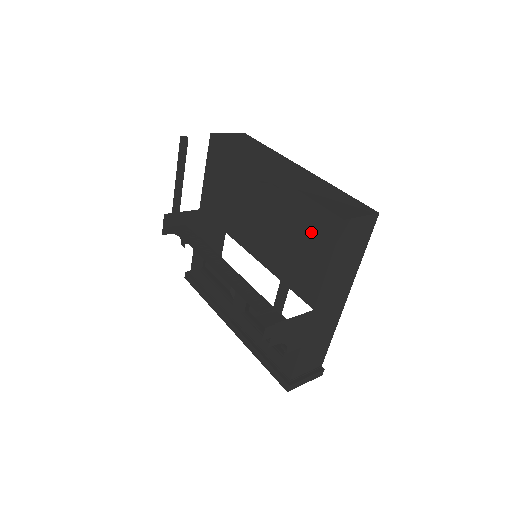
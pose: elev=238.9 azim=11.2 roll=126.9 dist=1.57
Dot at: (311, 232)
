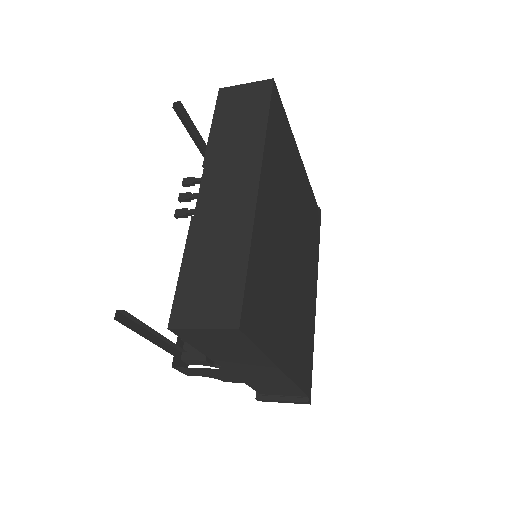
Dot at: occluded
